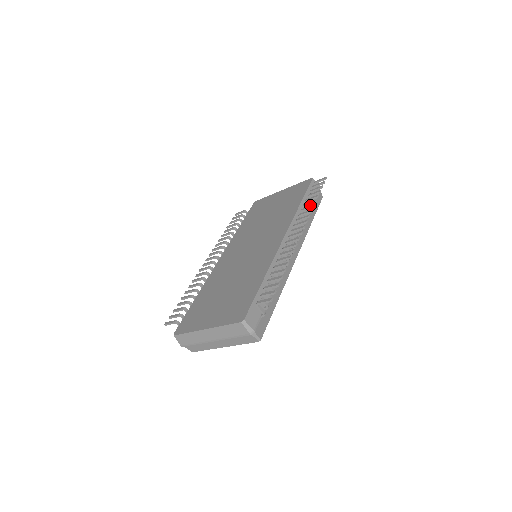
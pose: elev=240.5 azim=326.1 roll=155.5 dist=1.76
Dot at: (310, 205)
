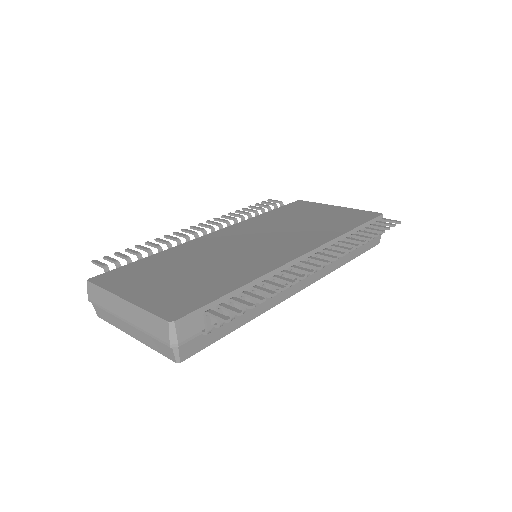
Dot at: occluded
